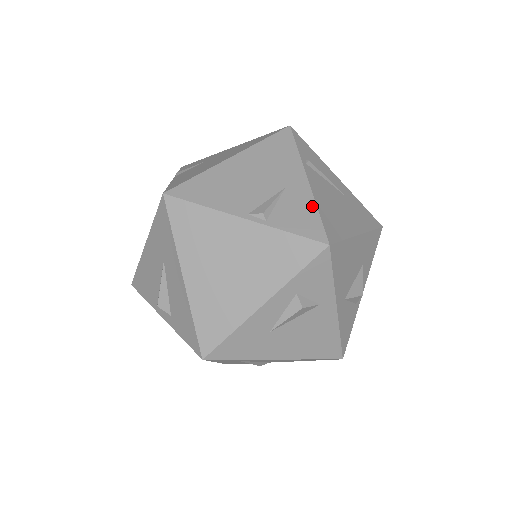
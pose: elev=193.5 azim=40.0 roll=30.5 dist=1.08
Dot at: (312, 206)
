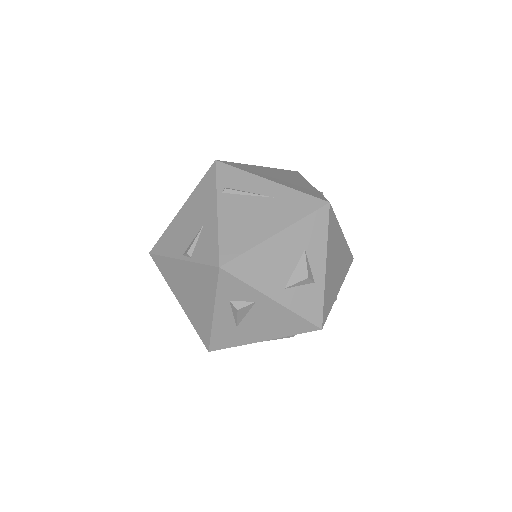
Dot at: (215, 235)
